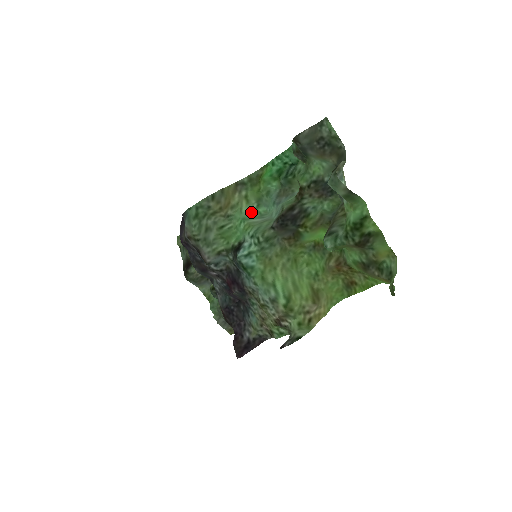
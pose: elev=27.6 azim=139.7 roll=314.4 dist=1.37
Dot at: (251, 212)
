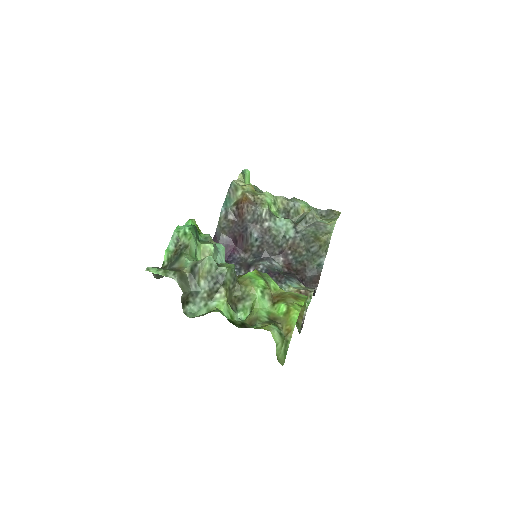
Dot at: occluded
